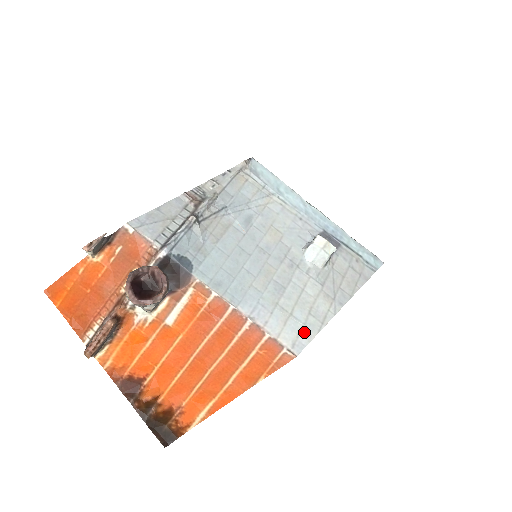
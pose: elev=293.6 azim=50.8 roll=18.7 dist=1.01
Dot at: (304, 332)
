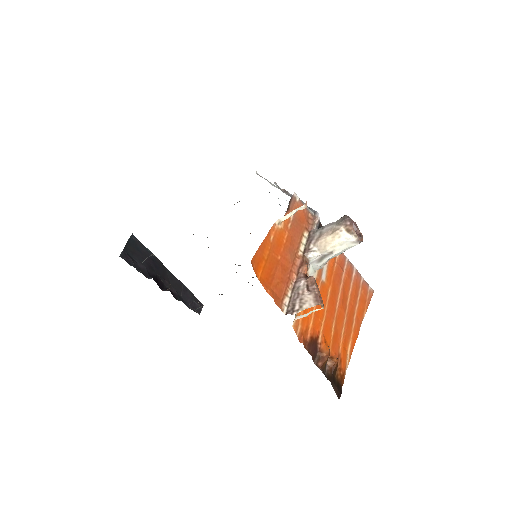
Dot at: occluded
